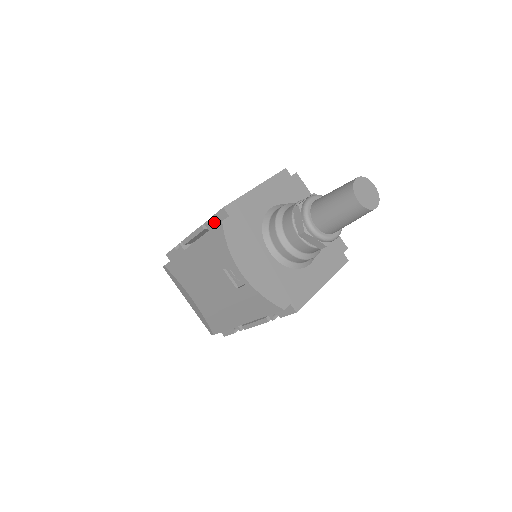
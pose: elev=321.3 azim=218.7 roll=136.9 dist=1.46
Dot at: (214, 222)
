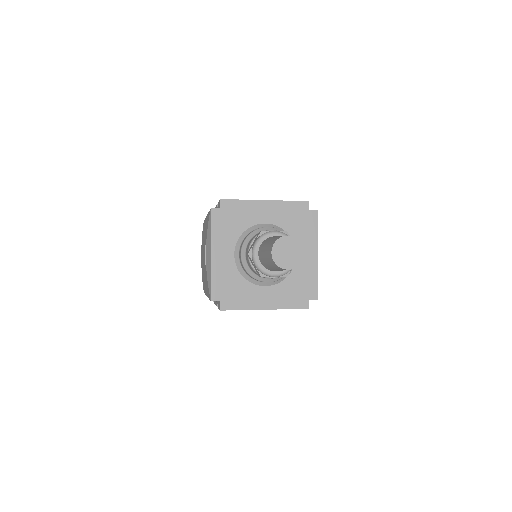
Dot at: (218, 207)
